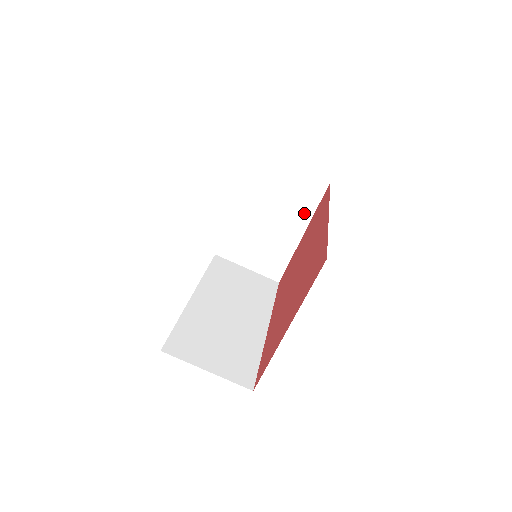
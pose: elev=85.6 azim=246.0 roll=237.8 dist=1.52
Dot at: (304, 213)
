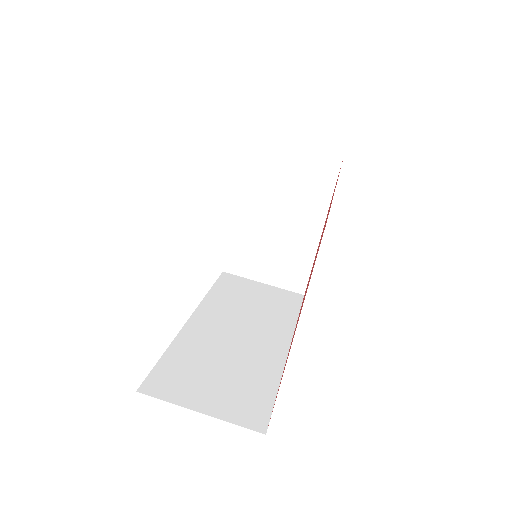
Dot at: (319, 202)
